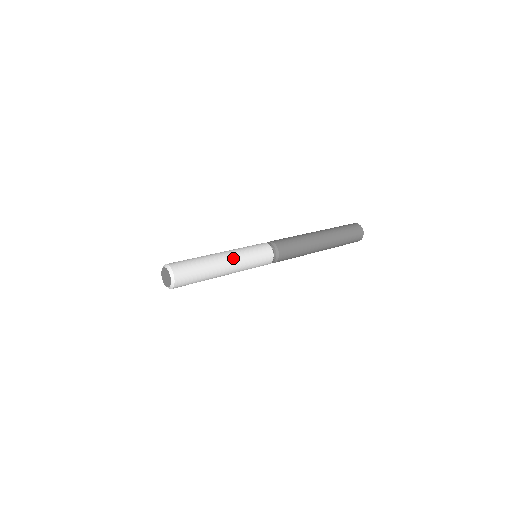
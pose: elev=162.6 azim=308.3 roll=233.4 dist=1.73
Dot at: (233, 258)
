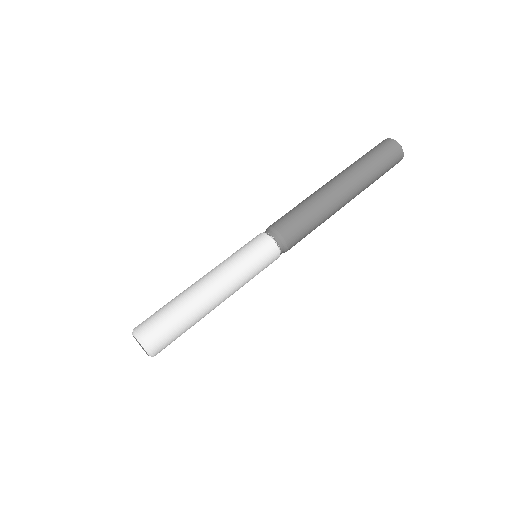
Dot at: (222, 281)
